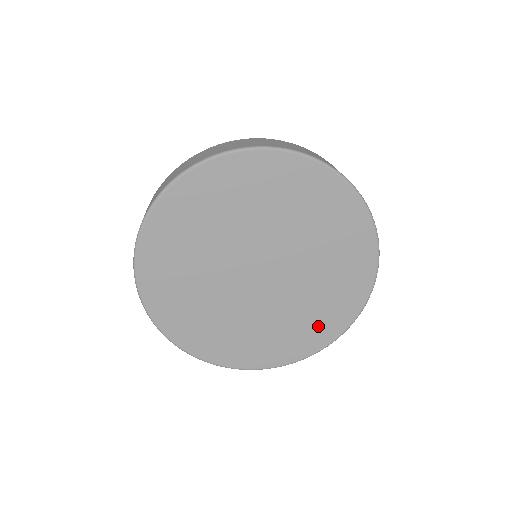
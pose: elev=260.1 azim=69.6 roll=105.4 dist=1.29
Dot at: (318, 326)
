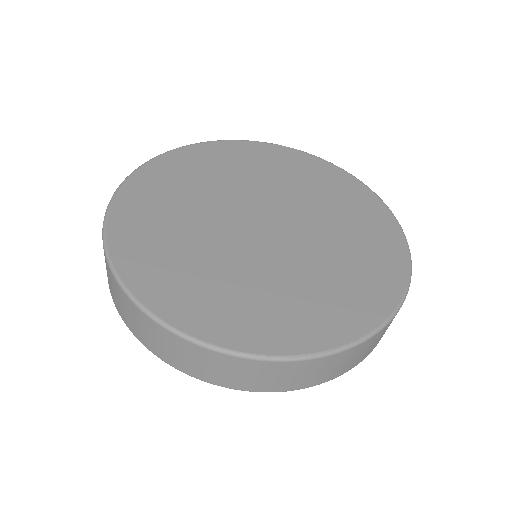
Dot at: (229, 312)
